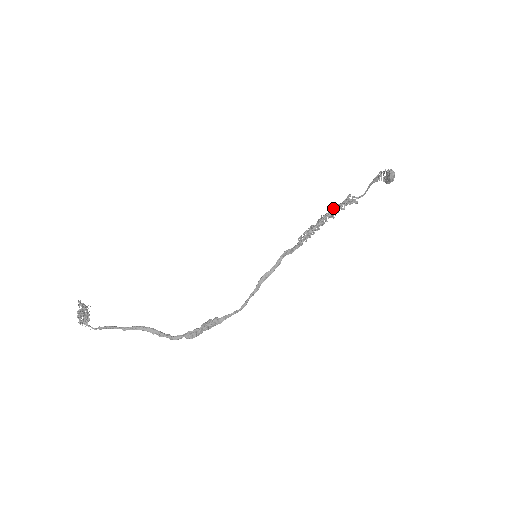
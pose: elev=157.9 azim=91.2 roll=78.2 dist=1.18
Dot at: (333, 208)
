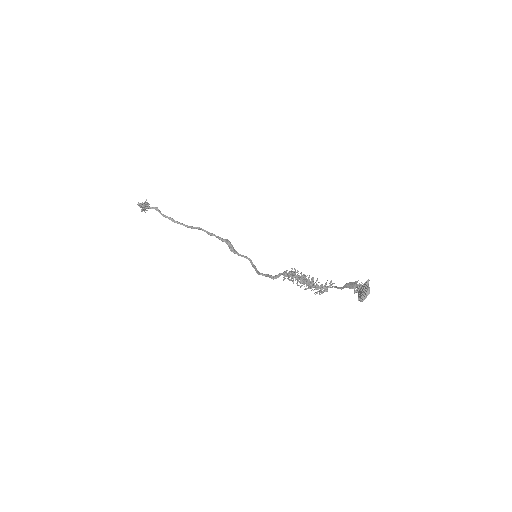
Dot at: (309, 286)
